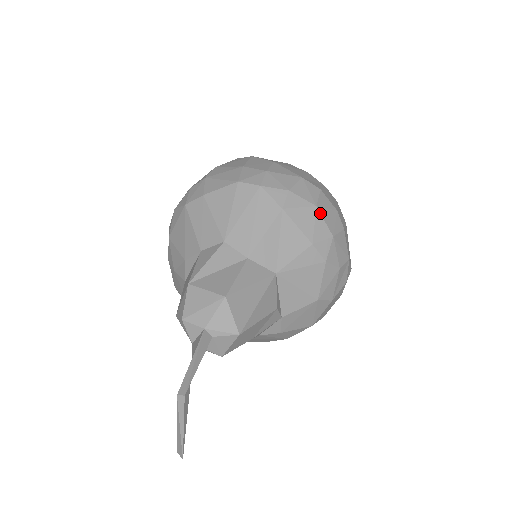
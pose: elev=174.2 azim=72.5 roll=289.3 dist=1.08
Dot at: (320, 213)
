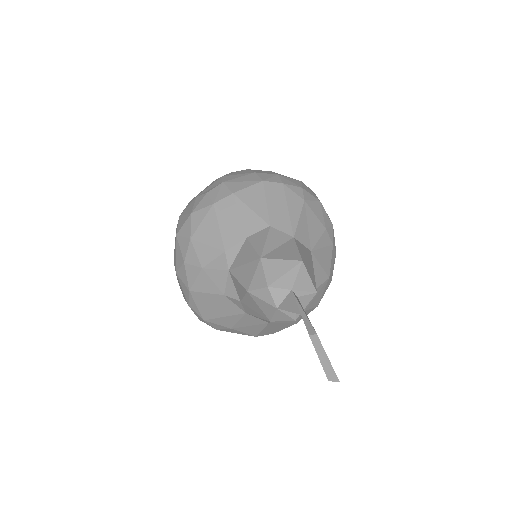
Dot at: (323, 207)
